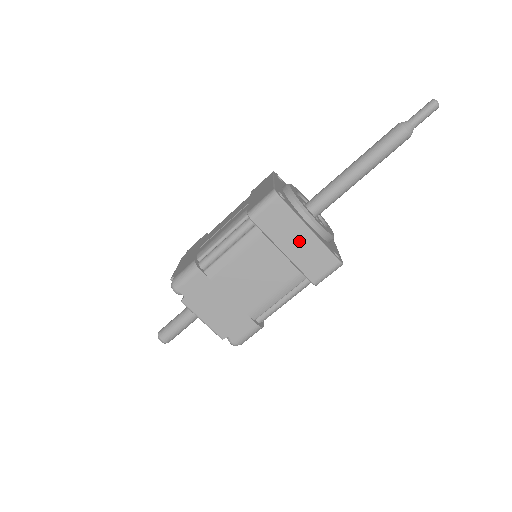
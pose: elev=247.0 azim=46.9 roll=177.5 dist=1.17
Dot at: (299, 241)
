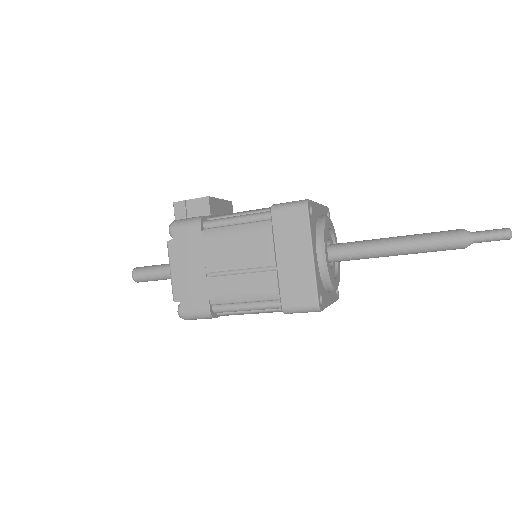
Dot at: occluded
